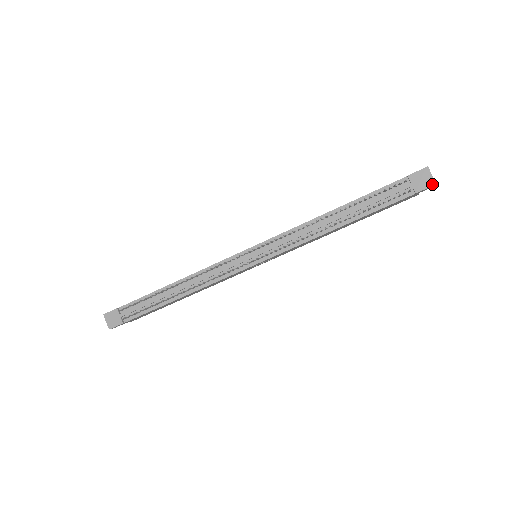
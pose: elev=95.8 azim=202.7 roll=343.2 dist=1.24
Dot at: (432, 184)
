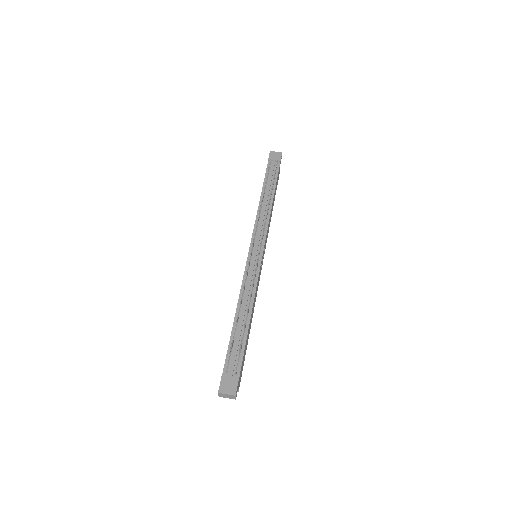
Dot at: (281, 154)
